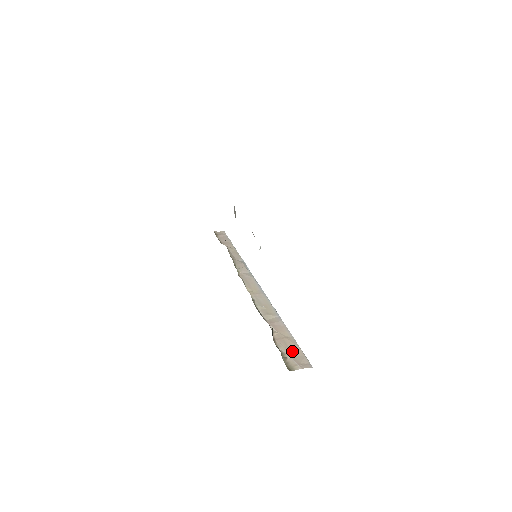
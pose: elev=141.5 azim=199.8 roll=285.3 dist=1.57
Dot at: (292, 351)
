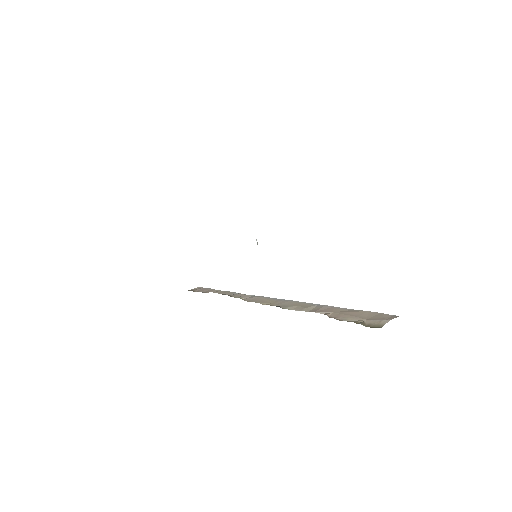
Dot at: (363, 316)
